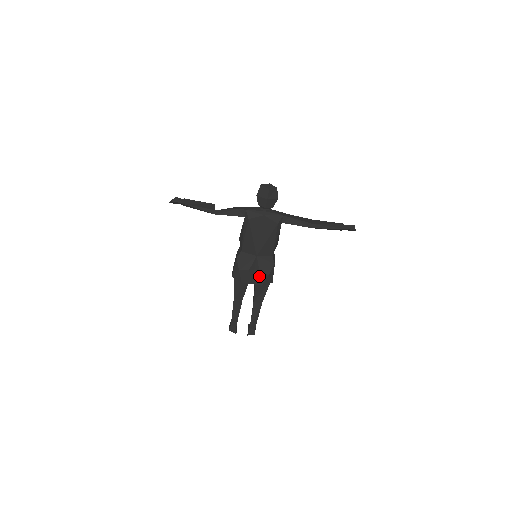
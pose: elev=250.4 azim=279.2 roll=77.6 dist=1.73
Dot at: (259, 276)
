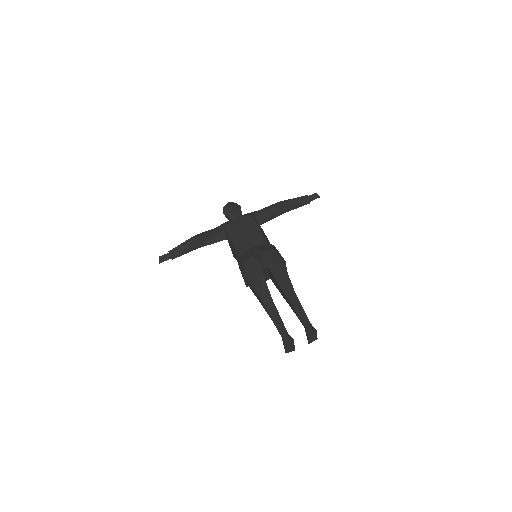
Dot at: (265, 256)
